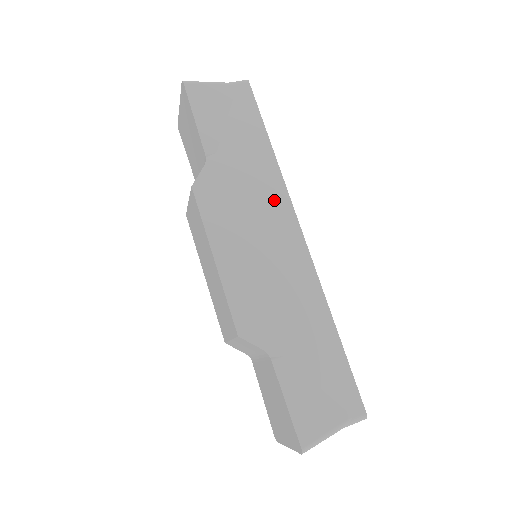
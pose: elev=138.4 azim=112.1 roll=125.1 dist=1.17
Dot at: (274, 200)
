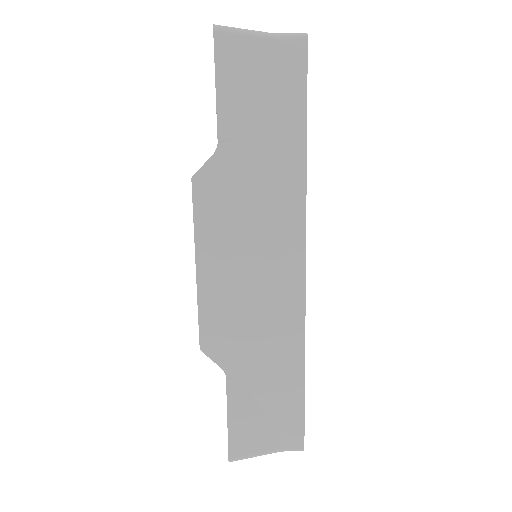
Dot at: (285, 216)
